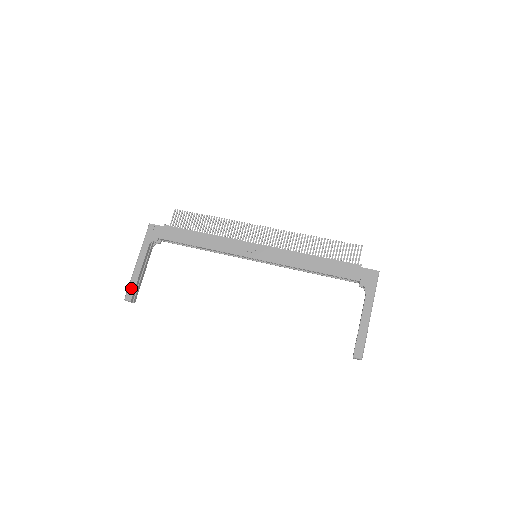
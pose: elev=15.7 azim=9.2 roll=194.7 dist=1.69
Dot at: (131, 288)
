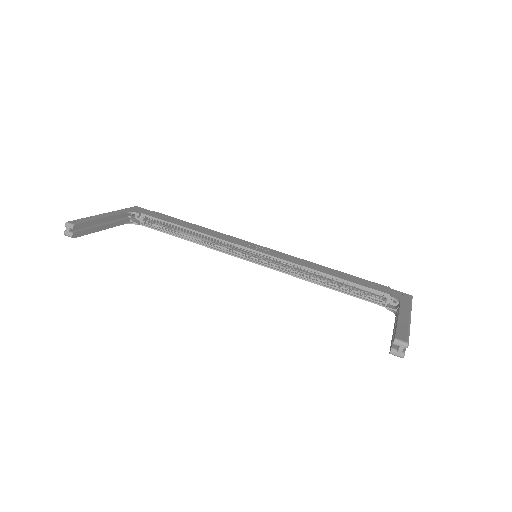
Dot at: (82, 220)
